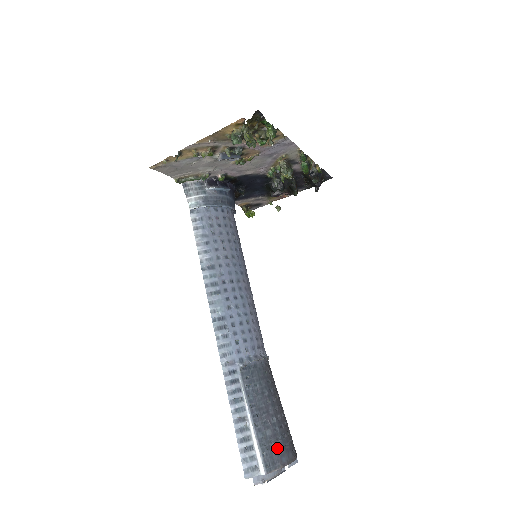
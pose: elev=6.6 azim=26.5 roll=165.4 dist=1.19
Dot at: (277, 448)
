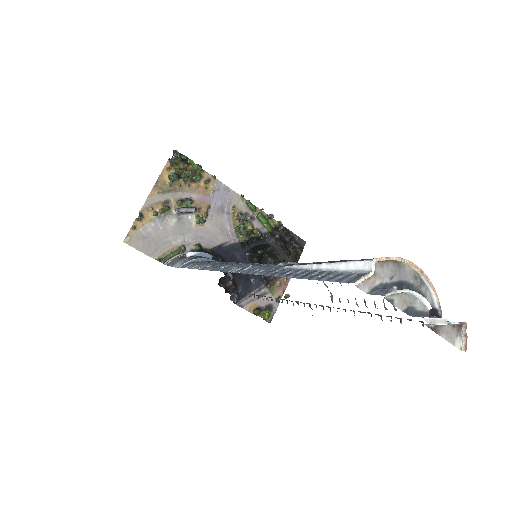
Dot at: occluded
